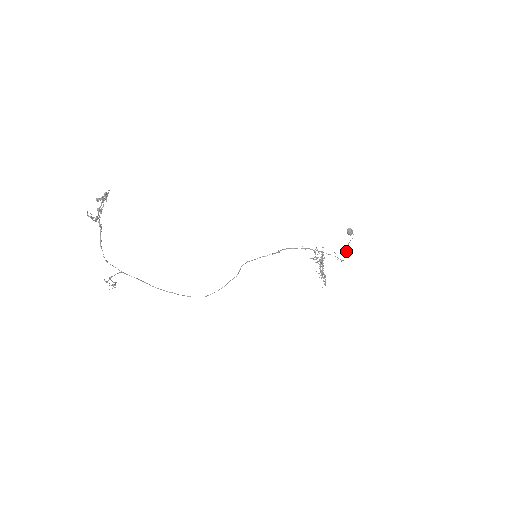
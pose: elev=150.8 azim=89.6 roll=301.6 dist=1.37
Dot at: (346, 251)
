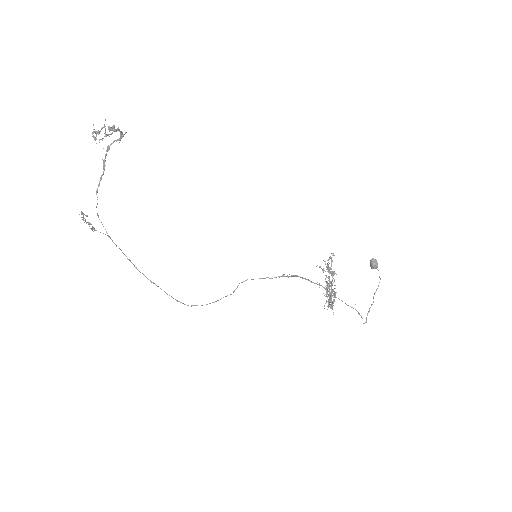
Dot at: (370, 307)
